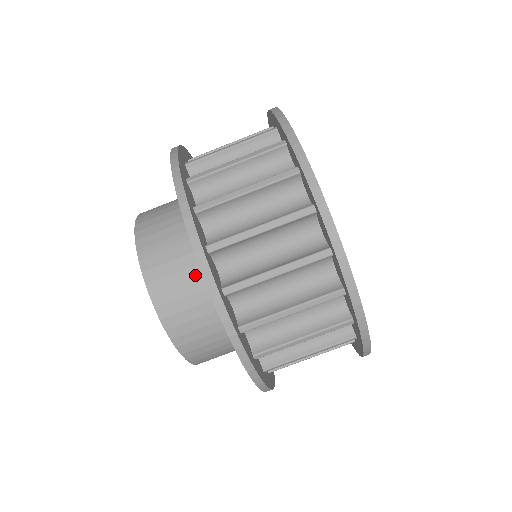
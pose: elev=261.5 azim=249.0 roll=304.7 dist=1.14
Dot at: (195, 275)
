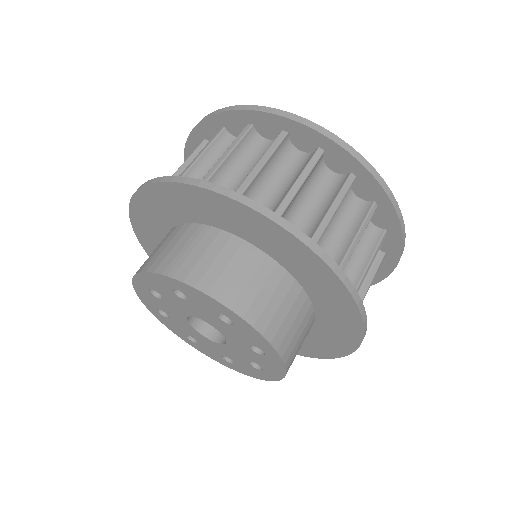
Dot at: (232, 251)
